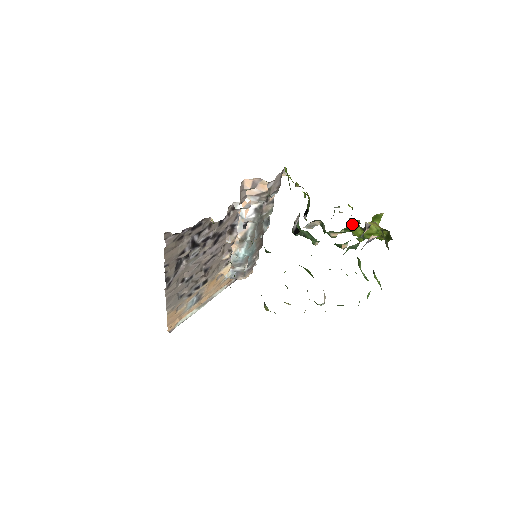
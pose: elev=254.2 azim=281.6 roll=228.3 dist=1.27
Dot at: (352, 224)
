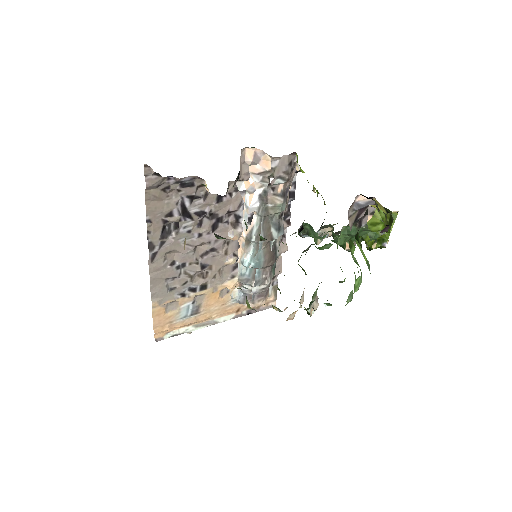
Dot at: occluded
